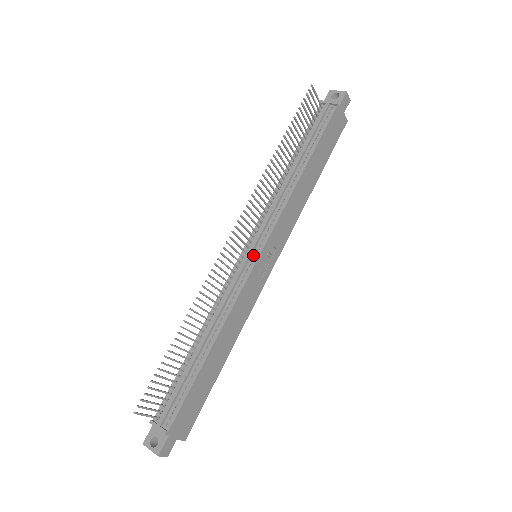
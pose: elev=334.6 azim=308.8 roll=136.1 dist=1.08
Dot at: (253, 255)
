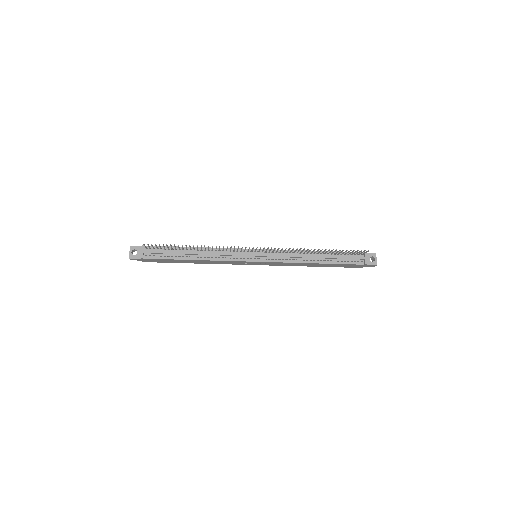
Dot at: (255, 257)
